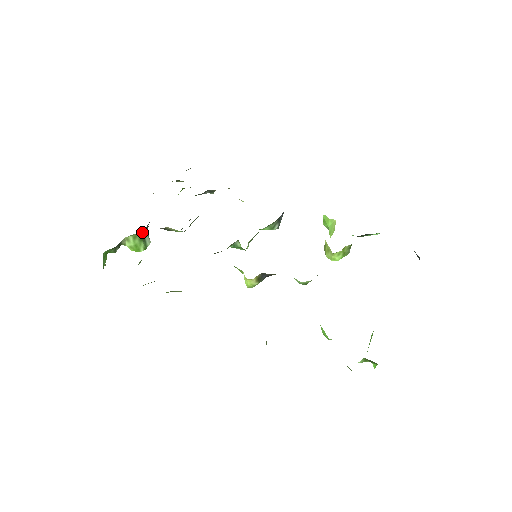
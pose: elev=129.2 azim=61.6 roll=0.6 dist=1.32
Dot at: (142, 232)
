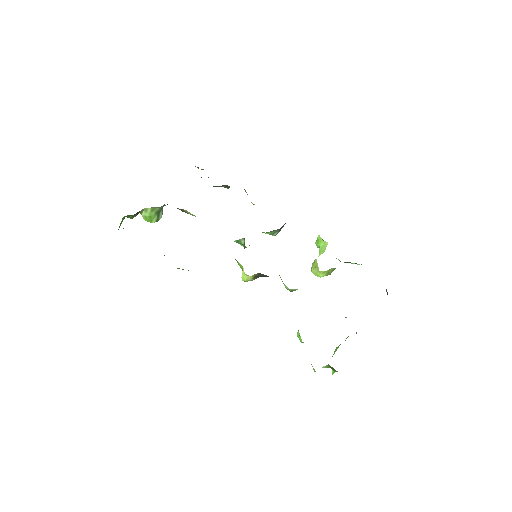
Dot at: (161, 207)
